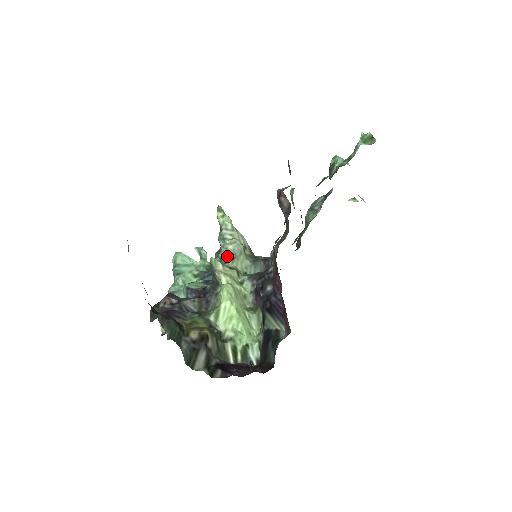
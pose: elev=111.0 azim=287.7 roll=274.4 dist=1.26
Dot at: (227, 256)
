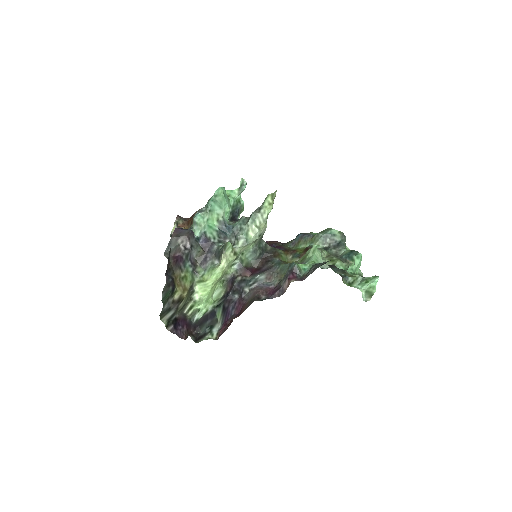
Dot at: (244, 236)
